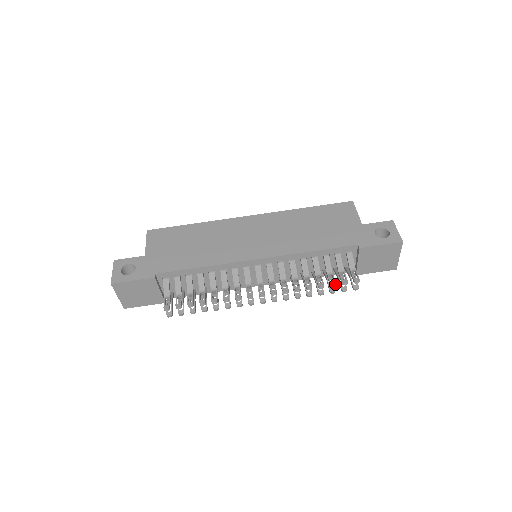
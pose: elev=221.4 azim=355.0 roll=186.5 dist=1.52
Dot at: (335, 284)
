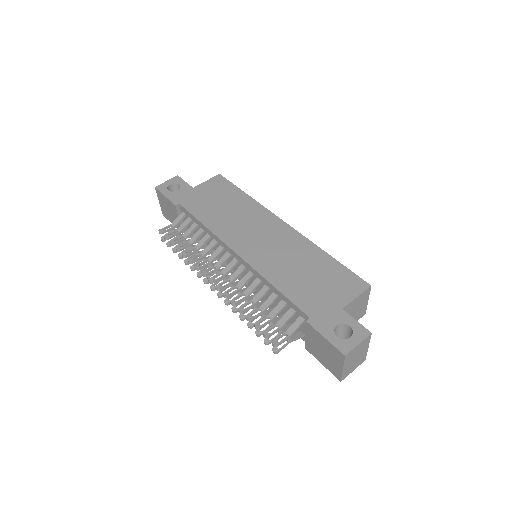
Dot at: (257, 327)
